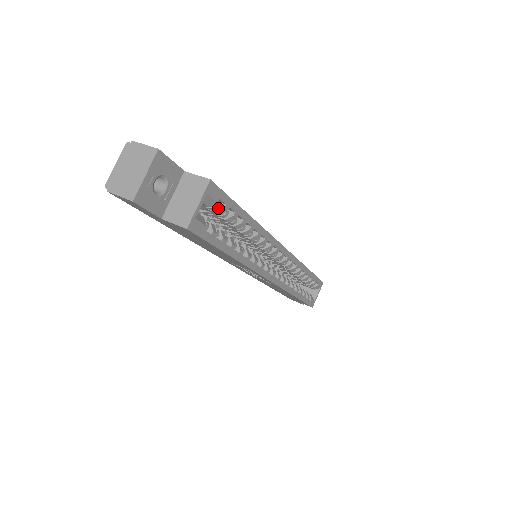
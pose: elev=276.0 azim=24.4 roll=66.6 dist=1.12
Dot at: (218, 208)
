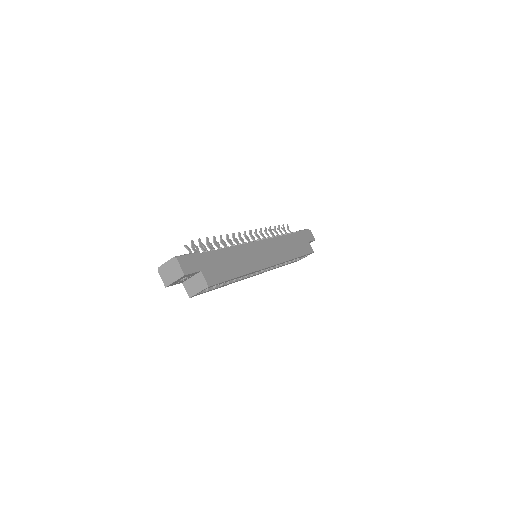
Dot at: occluded
